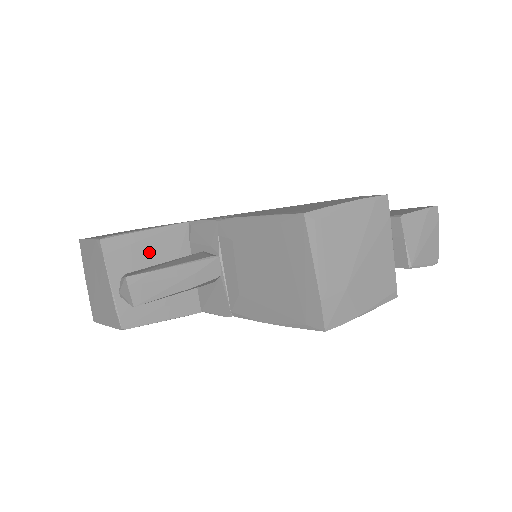
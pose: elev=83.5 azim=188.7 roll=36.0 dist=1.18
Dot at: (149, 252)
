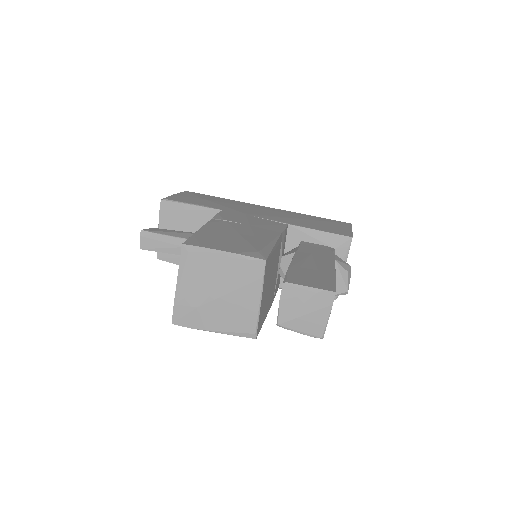
Dot at: (188, 219)
